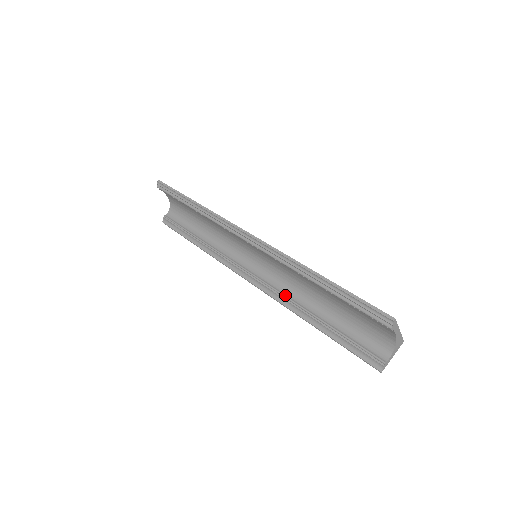
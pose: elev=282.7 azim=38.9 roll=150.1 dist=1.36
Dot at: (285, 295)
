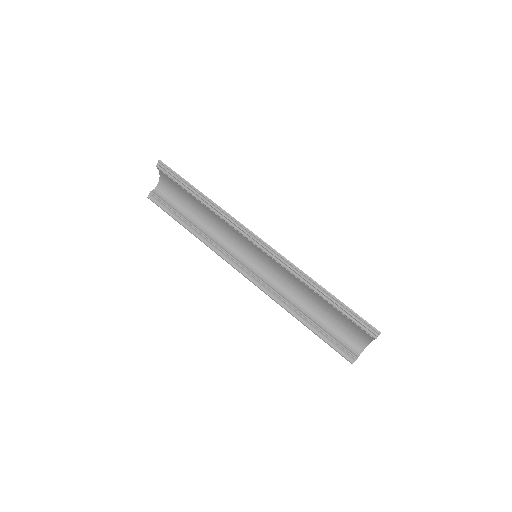
Dot at: (279, 294)
